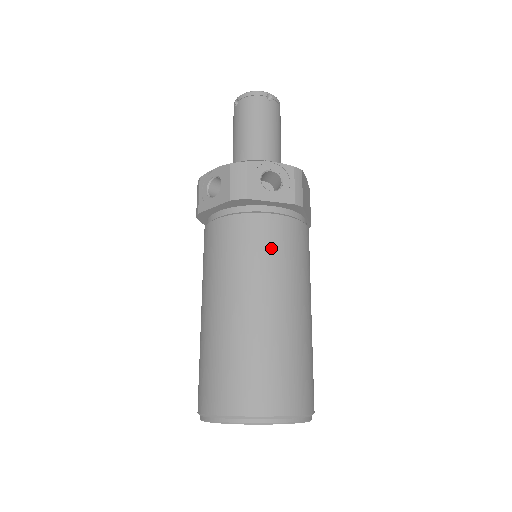
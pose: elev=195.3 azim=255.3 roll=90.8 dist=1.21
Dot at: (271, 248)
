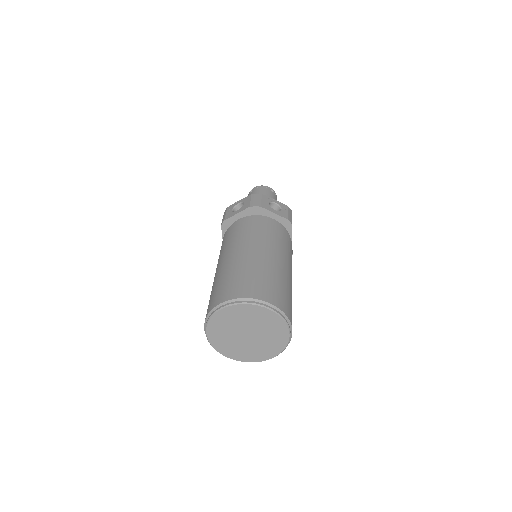
Dot at: (272, 233)
